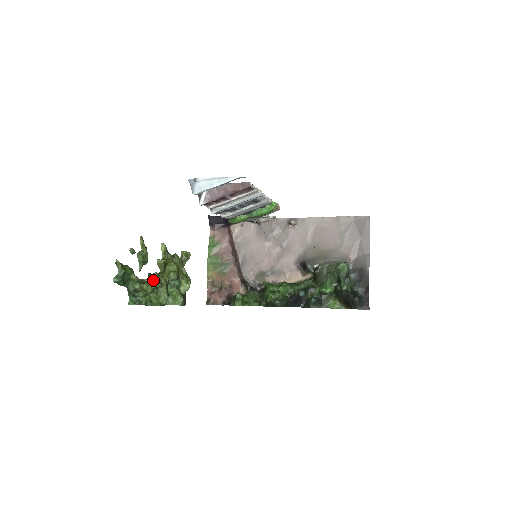
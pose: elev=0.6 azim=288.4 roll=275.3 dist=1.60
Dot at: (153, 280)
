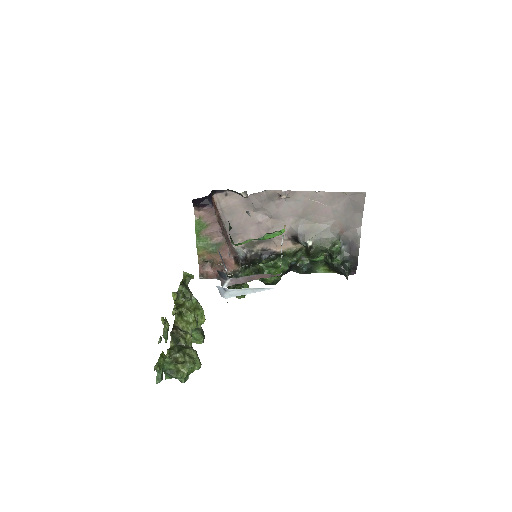
Dot at: (188, 363)
